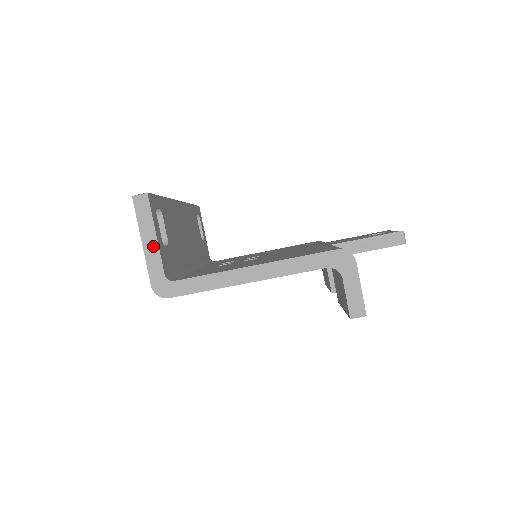
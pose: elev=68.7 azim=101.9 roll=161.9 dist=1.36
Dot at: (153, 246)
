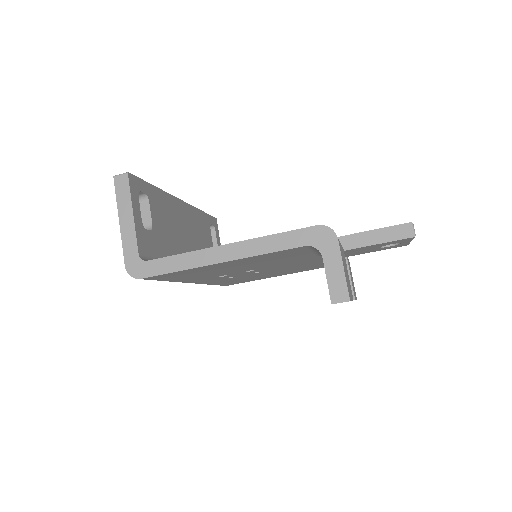
Dot at: (129, 225)
